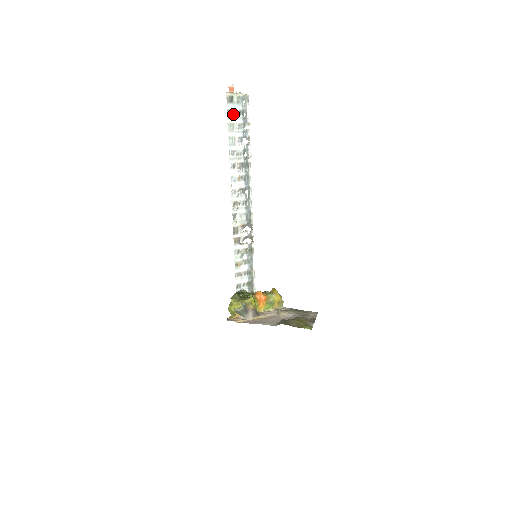
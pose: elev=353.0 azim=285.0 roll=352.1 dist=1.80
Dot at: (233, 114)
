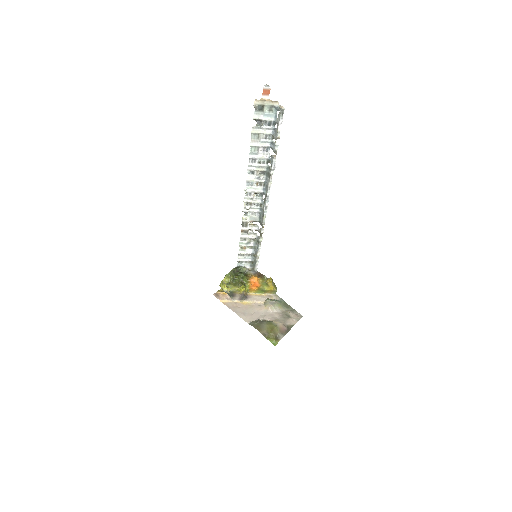
Dot at: (261, 123)
